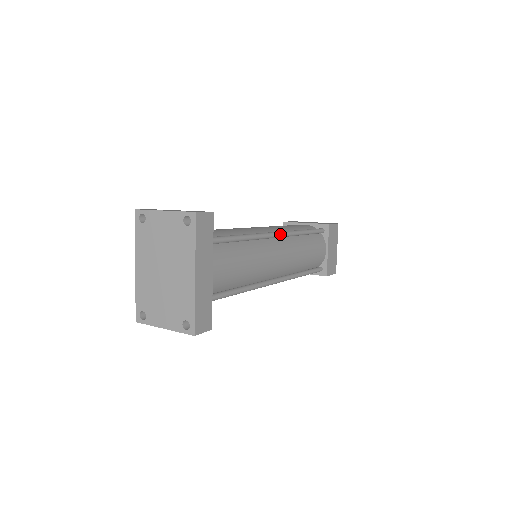
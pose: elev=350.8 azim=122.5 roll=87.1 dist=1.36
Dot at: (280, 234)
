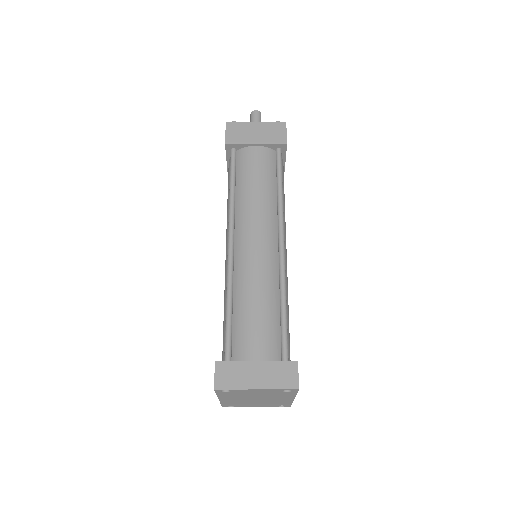
Dot at: (284, 242)
